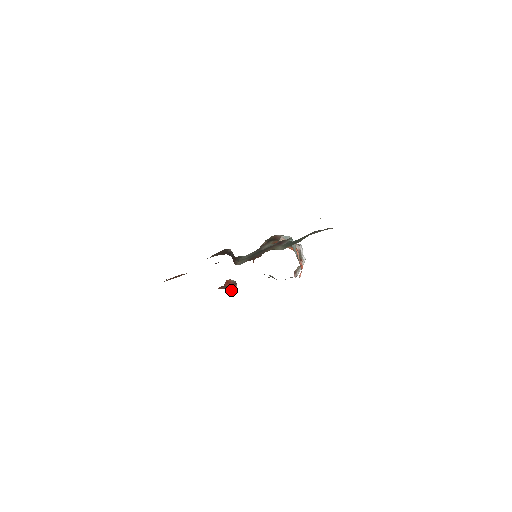
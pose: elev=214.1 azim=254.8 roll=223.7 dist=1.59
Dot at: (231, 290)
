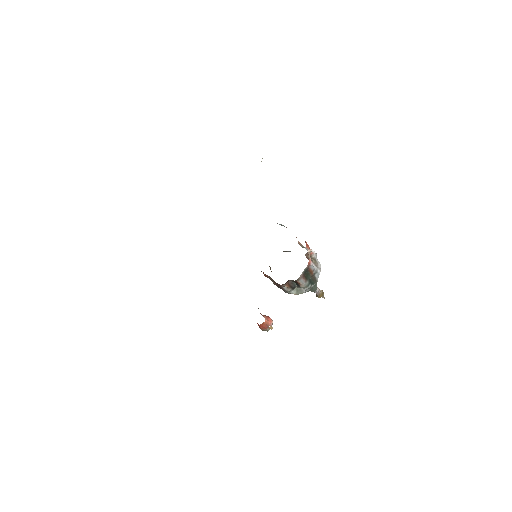
Dot at: occluded
